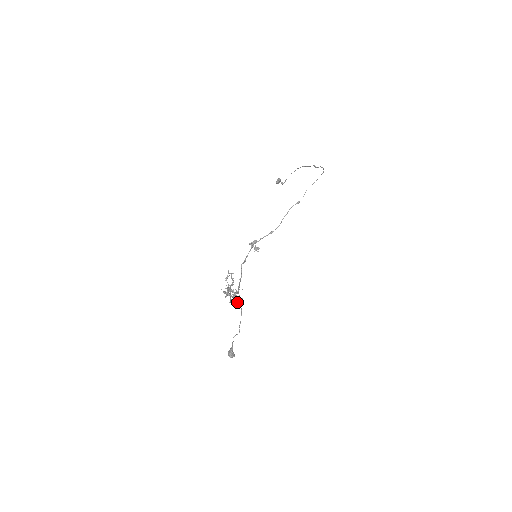
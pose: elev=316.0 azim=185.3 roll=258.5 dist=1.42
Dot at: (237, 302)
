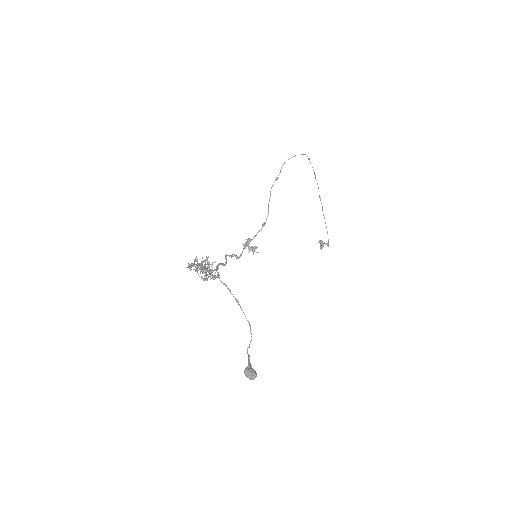
Dot at: (212, 277)
